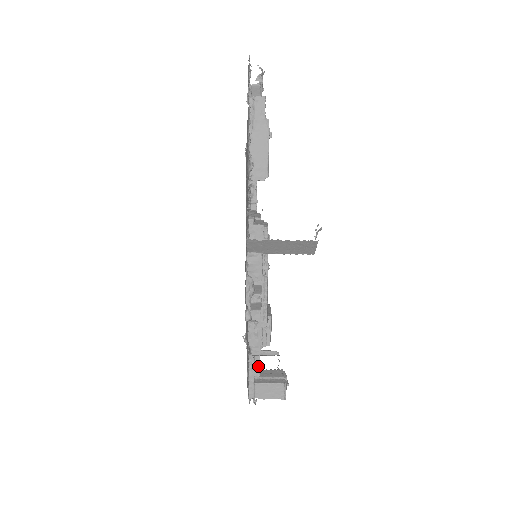
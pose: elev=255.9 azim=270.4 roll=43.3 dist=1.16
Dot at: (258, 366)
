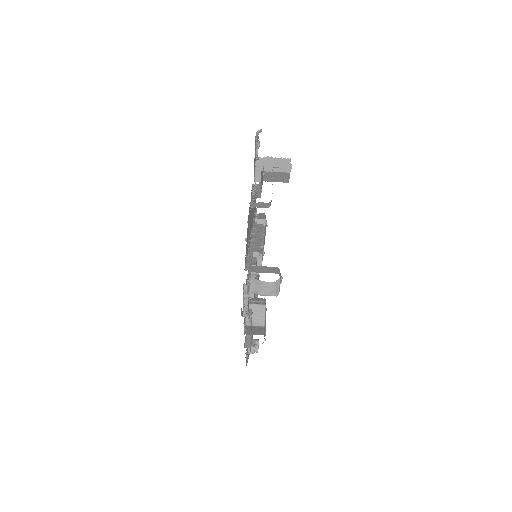
Dot at: (255, 262)
